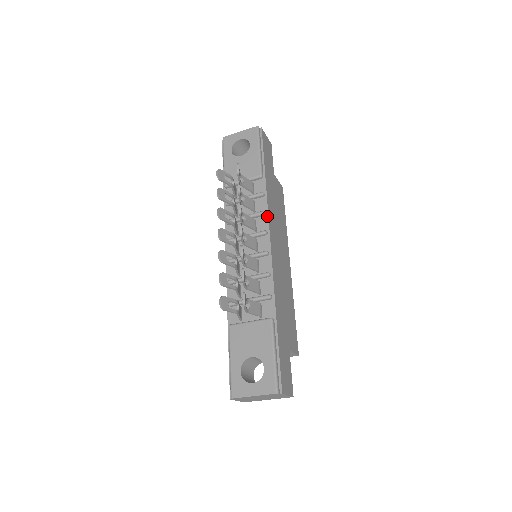
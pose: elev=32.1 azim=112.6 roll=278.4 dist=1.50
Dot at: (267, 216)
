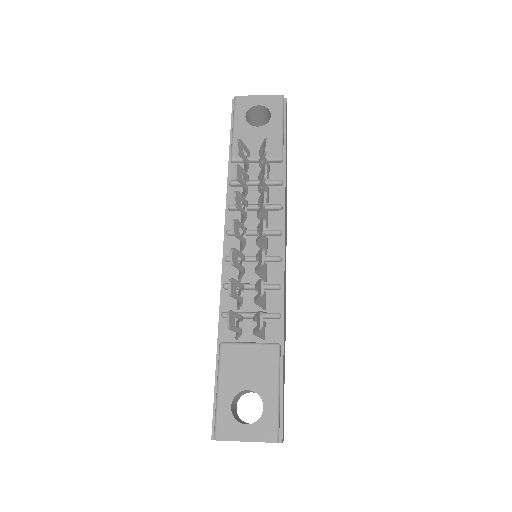
Dot at: (283, 212)
